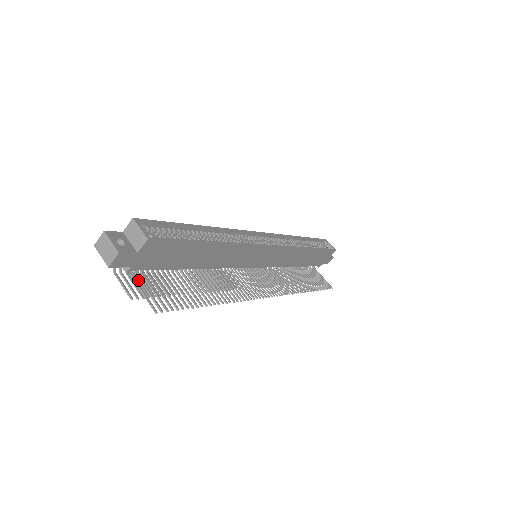
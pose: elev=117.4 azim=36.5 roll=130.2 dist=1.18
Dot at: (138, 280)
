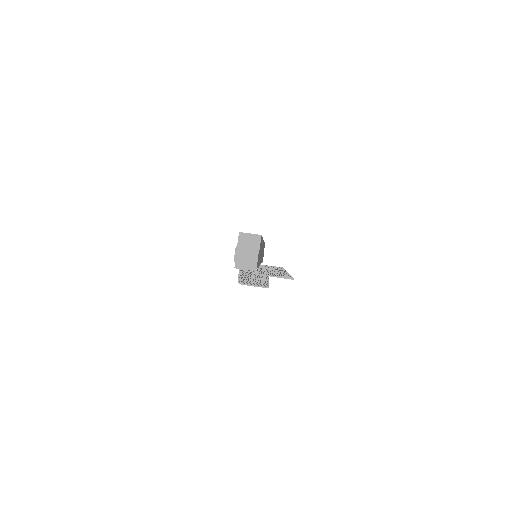
Dot at: (251, 283)
